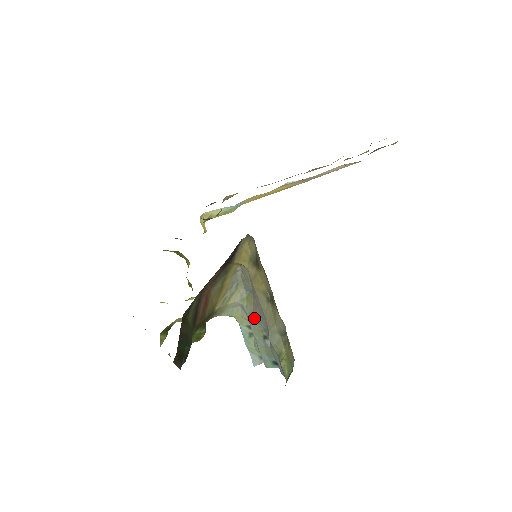
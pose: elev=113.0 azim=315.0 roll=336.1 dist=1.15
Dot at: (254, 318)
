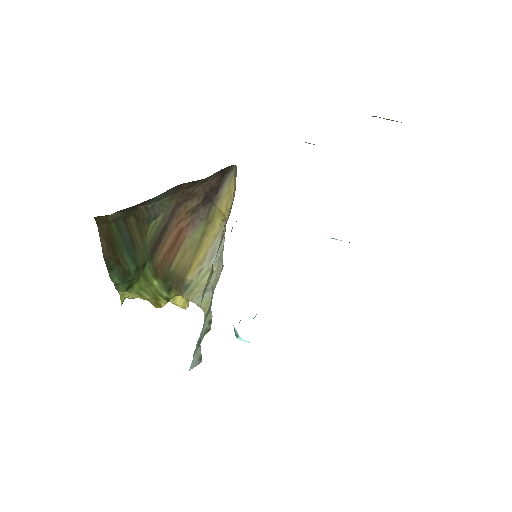
Dot at: occluded
